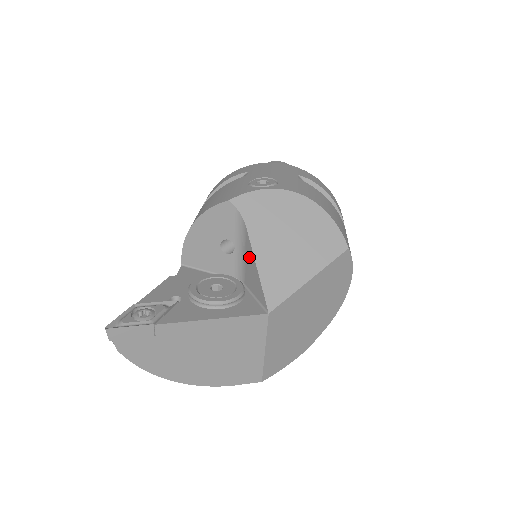
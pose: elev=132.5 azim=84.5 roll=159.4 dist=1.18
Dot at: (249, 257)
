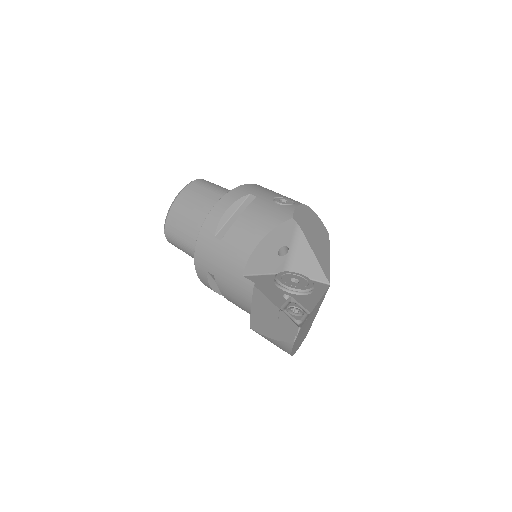
Dot at: (305, 254)
